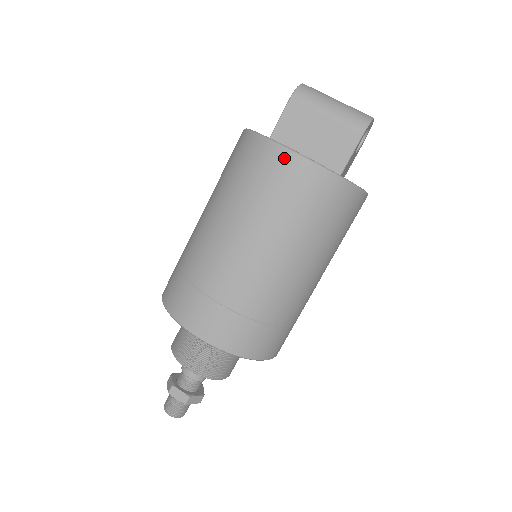
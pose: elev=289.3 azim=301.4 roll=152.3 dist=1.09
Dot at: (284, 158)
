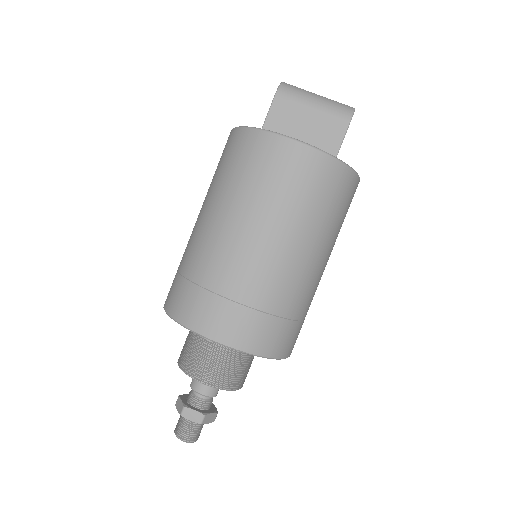
Dot at: (286, 147)
